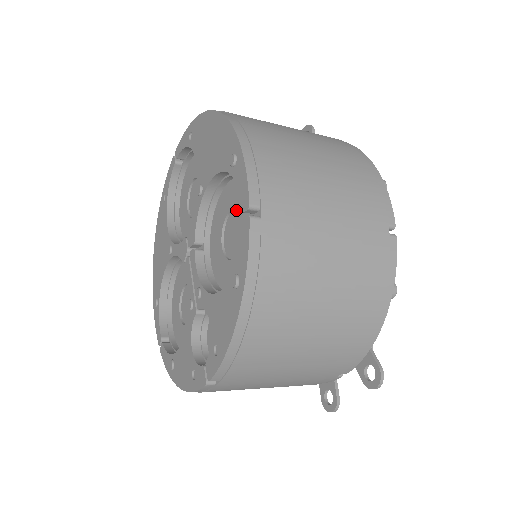
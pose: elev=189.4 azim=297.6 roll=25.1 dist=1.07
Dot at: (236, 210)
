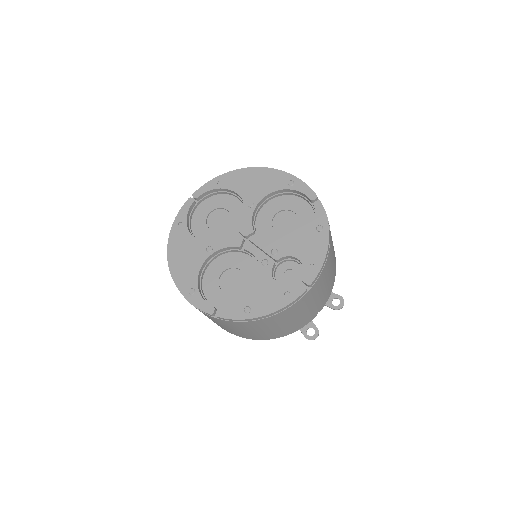
Dot at: (283, 211)
